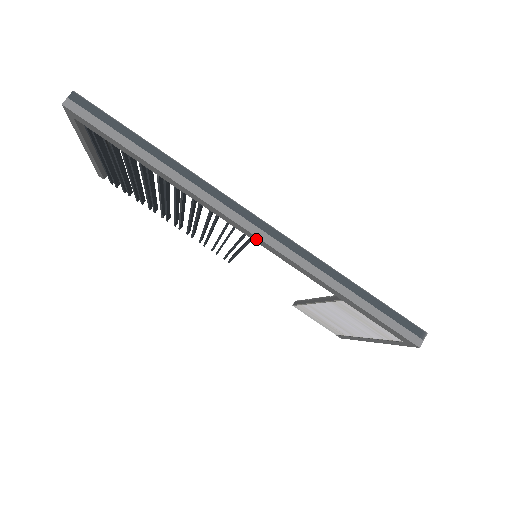
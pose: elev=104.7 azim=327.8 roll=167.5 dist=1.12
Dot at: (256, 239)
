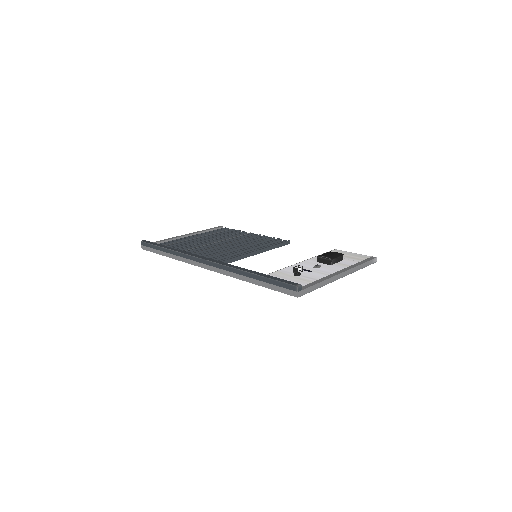
Dot at: occluded
